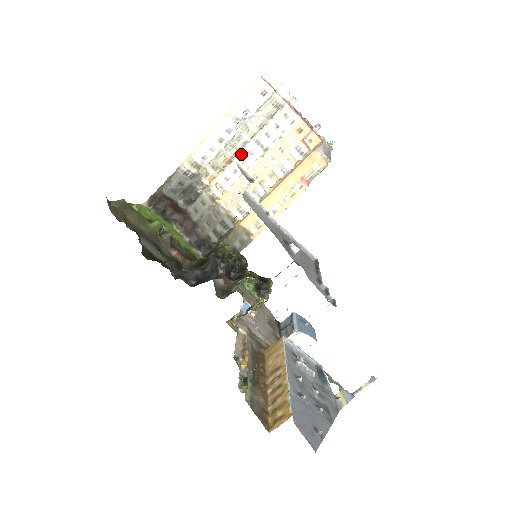
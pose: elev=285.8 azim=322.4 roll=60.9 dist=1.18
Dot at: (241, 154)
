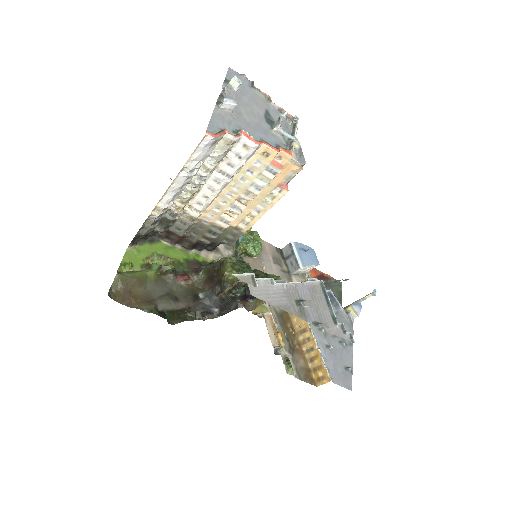
Dot at: (207, 184)
